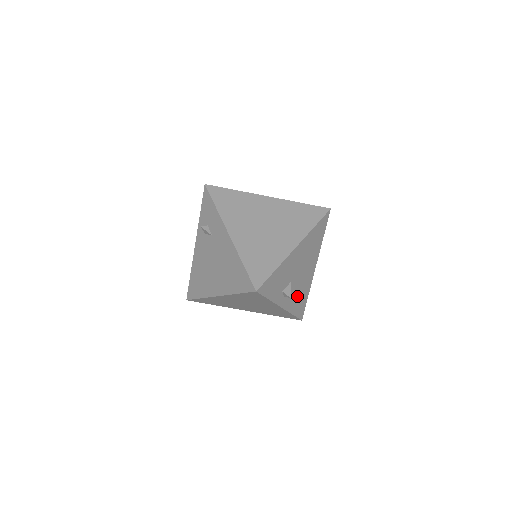
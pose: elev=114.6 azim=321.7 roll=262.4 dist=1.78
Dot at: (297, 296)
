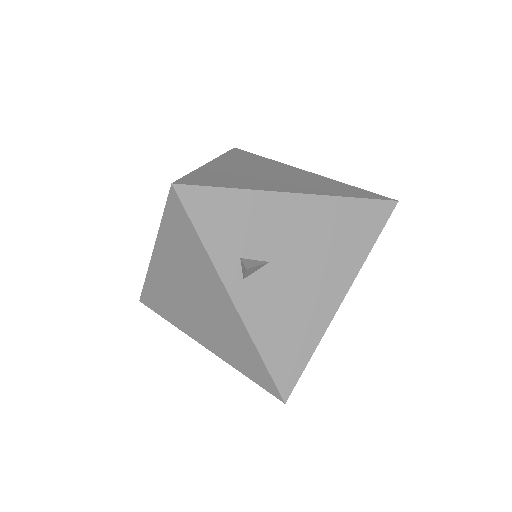
Dot at: (281, 319)
